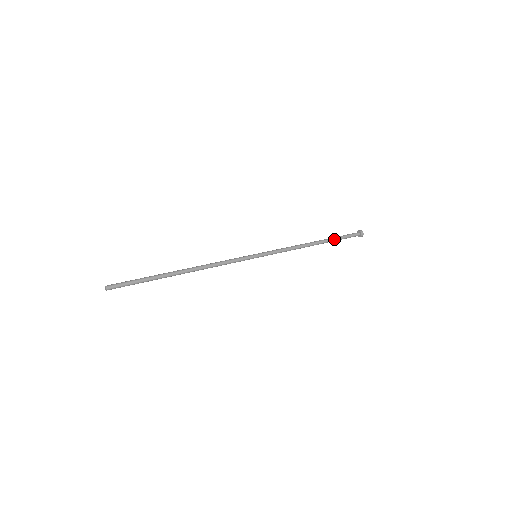
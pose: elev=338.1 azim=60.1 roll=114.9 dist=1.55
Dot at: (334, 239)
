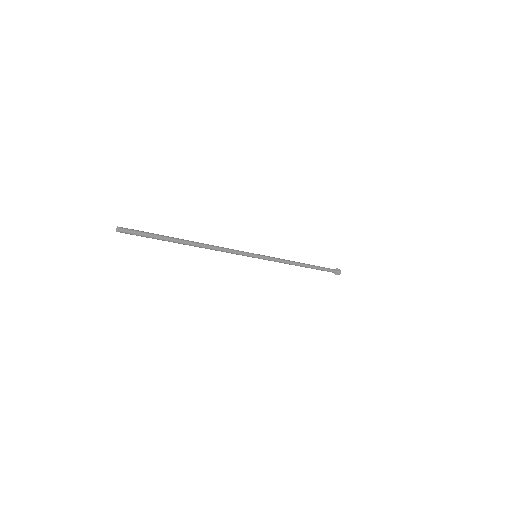
Dot at: (318, 267)
